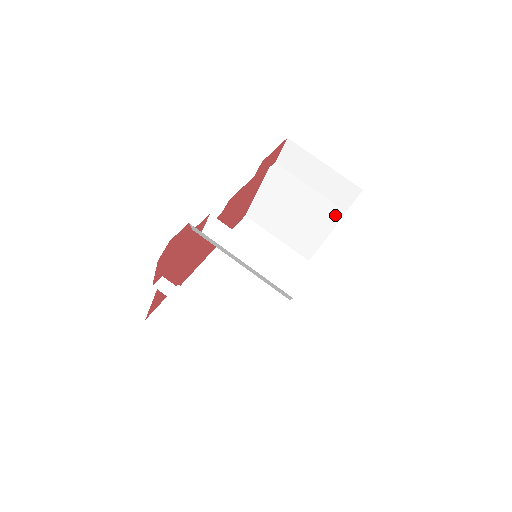
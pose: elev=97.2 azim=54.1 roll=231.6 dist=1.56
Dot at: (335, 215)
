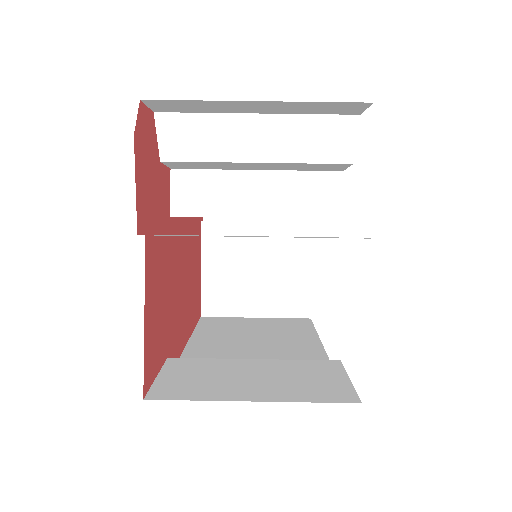
Dot at: (304, 224)
